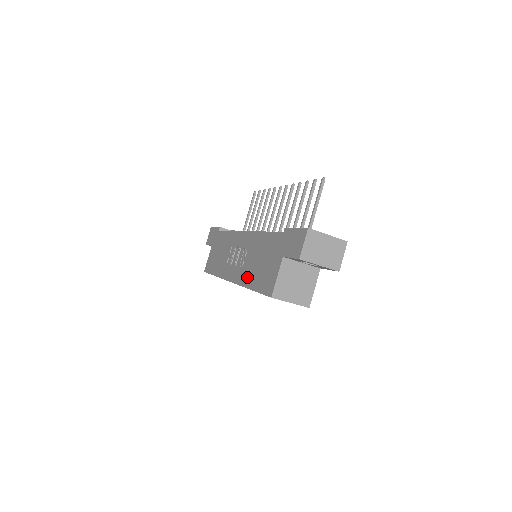
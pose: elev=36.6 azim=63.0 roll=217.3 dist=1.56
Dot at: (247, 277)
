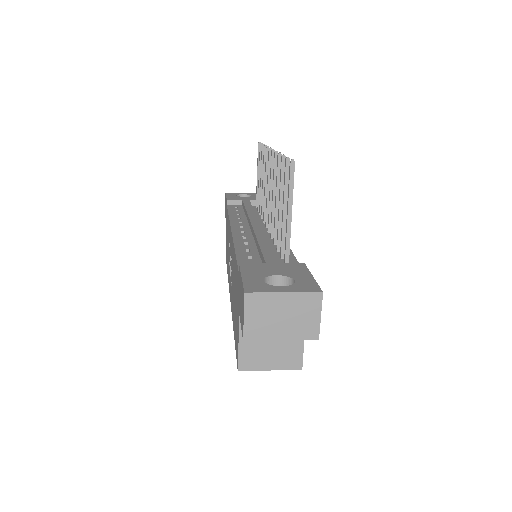
Dot at: (232, 307)
